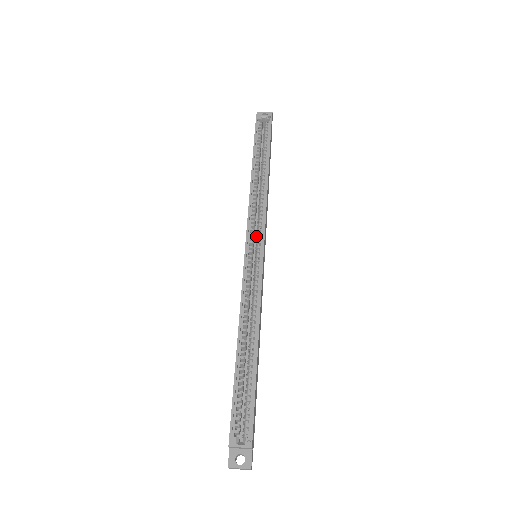
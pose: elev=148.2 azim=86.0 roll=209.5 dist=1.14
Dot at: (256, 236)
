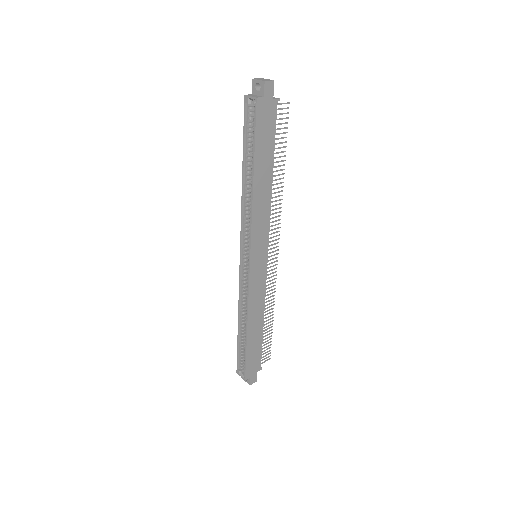
Dot at: occluded
